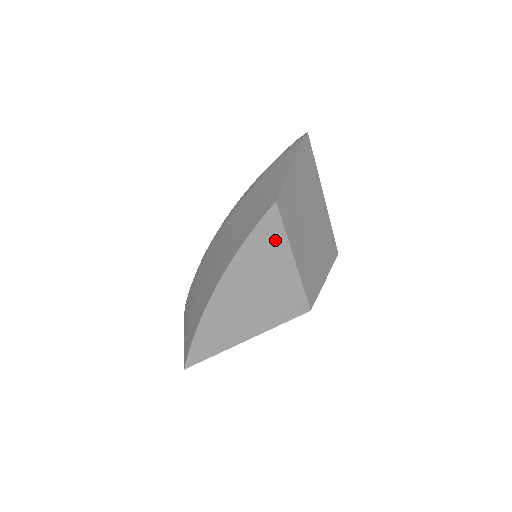
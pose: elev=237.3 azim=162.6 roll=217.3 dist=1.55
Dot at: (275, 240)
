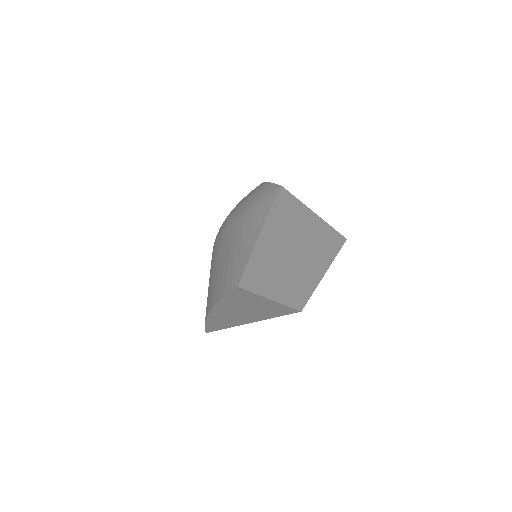
Dot at: (248, 297)
